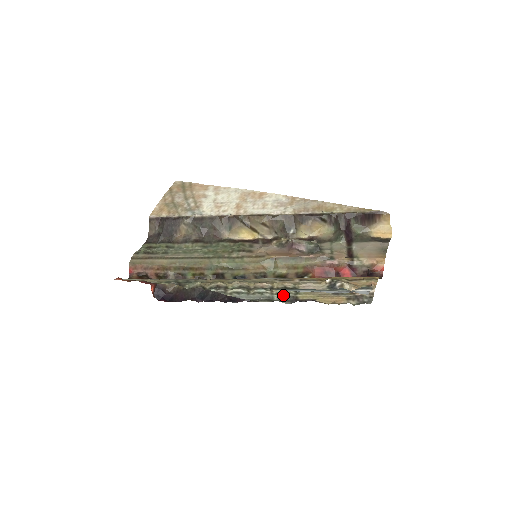
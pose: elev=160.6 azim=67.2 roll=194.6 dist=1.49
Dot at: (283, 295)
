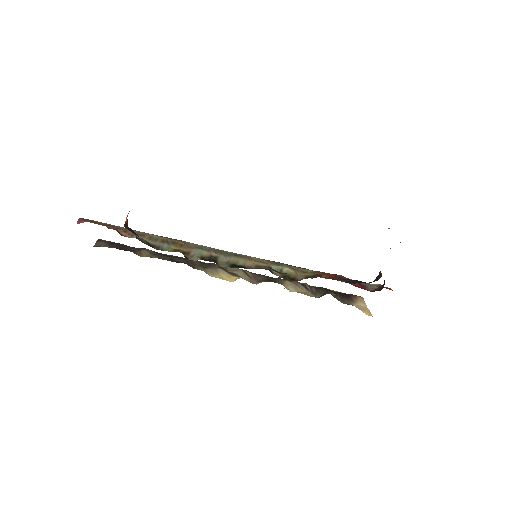
Dot at: occluded
